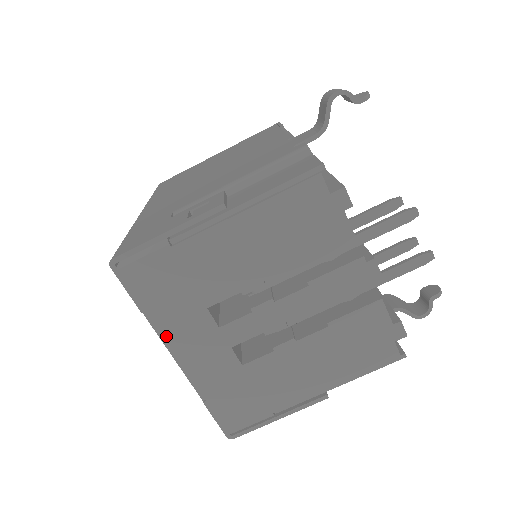
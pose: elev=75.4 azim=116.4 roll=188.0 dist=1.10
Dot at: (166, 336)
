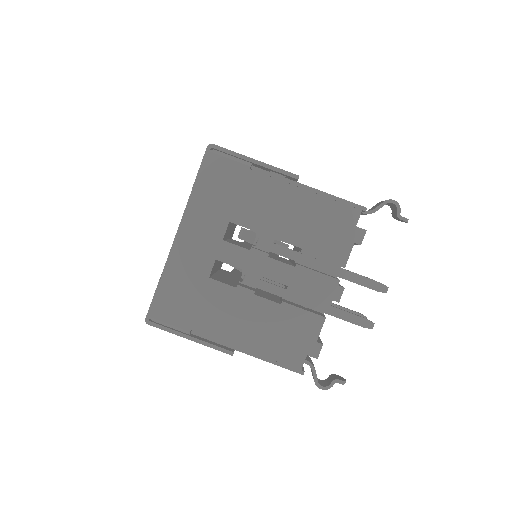
Dot at: (190, 214)
